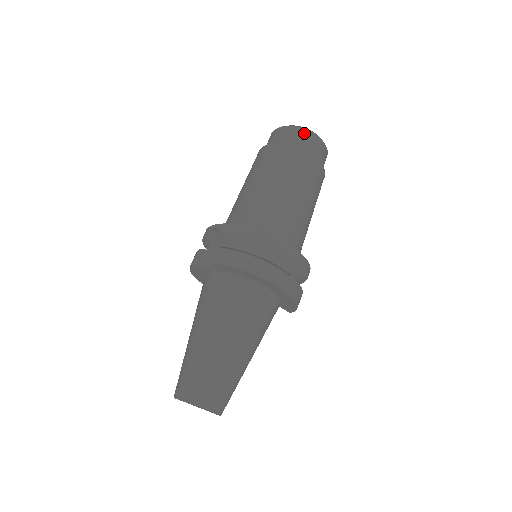
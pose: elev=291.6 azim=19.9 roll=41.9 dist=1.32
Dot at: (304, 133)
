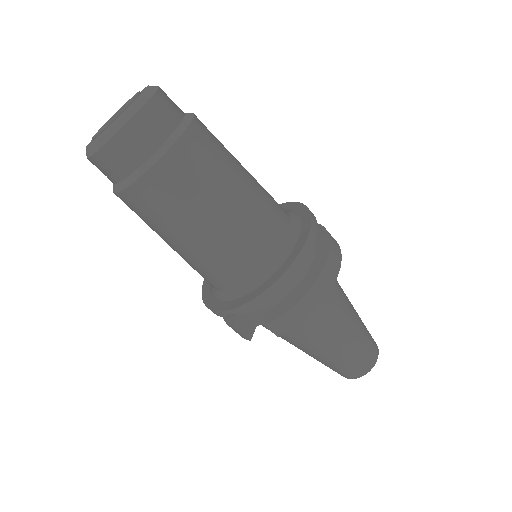
Dot at: (137, 127)
